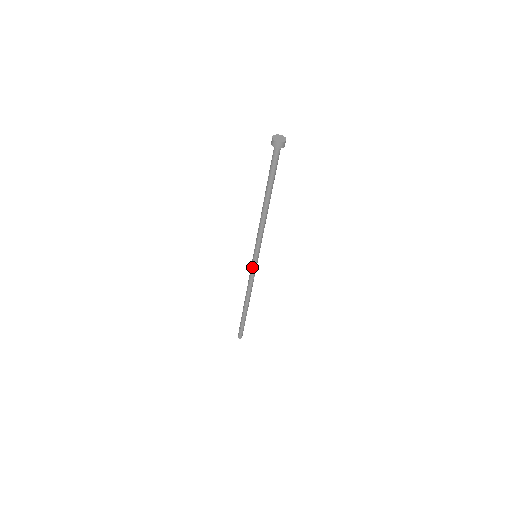
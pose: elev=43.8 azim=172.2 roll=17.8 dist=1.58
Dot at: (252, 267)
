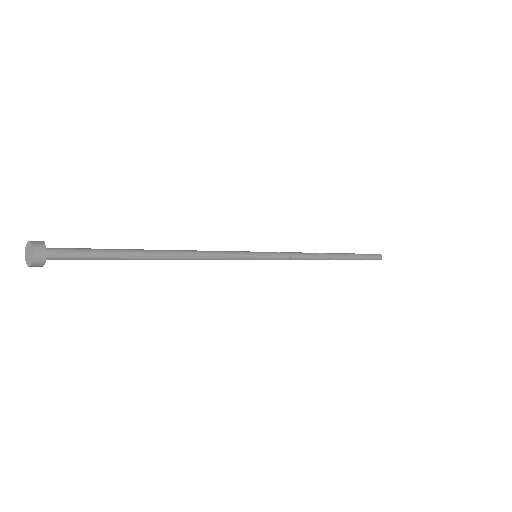
Dot at: (270, 259)
